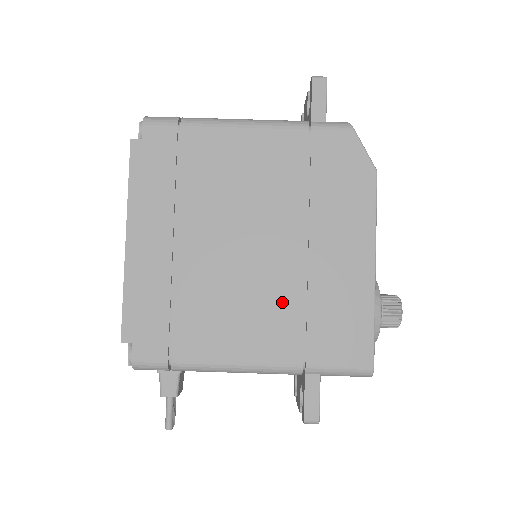
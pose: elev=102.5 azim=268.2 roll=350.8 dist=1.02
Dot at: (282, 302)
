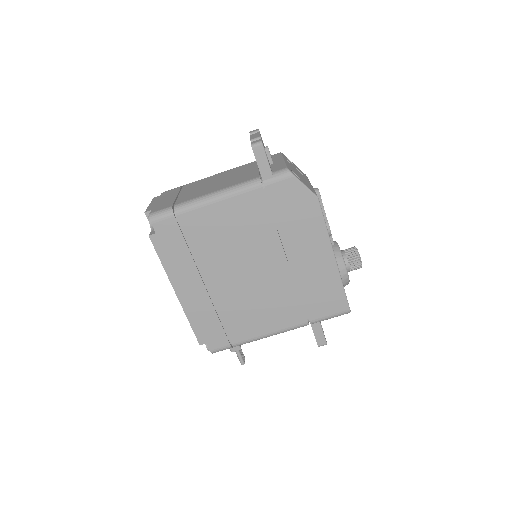
Dot at: (284, 295)
